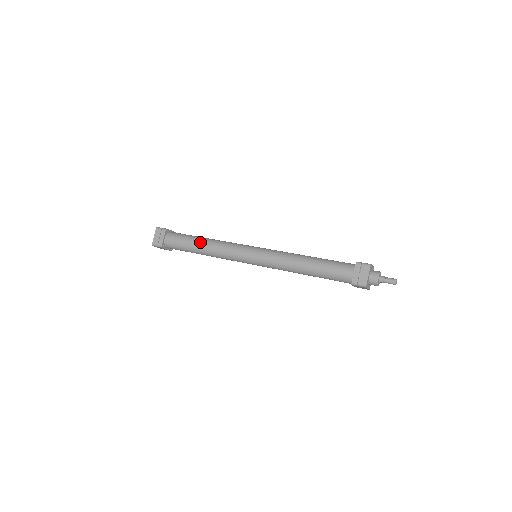
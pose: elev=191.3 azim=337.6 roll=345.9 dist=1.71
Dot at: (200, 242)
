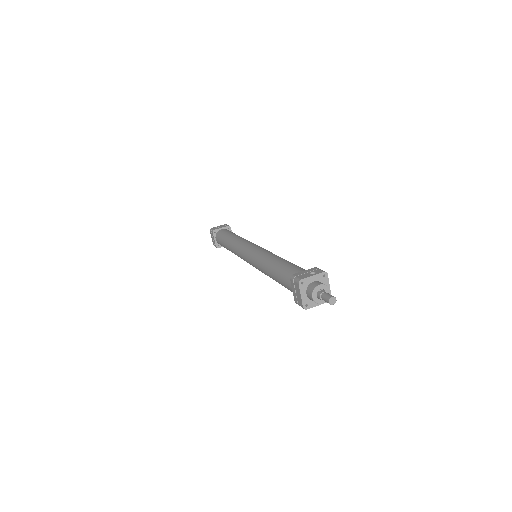
Dot at: (226, 244)
